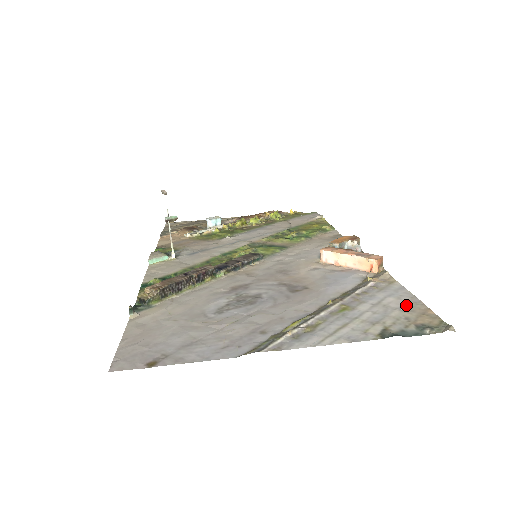
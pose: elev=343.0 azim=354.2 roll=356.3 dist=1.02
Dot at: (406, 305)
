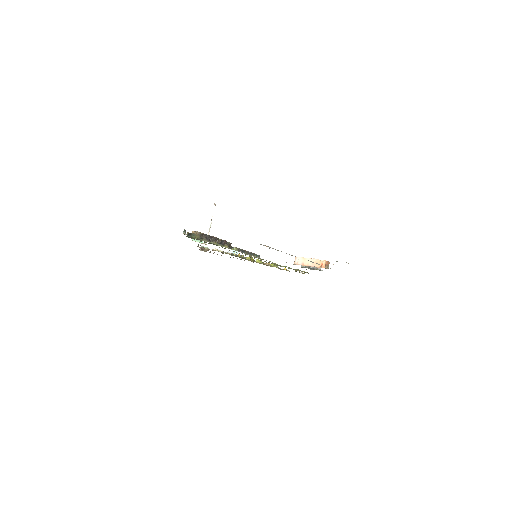
Dot at: occluded
